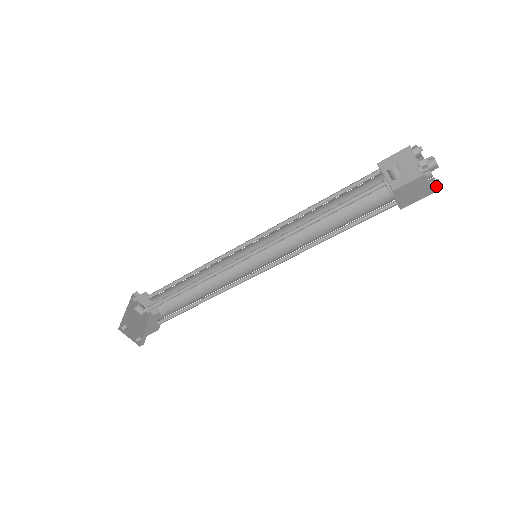
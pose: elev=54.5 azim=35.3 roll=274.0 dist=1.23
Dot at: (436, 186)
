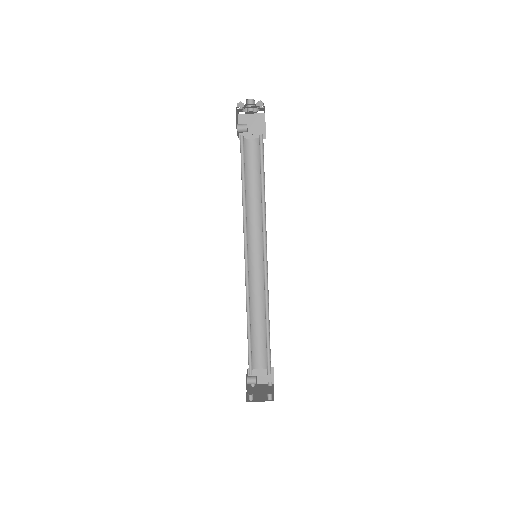
Dot at: (261, 104)
